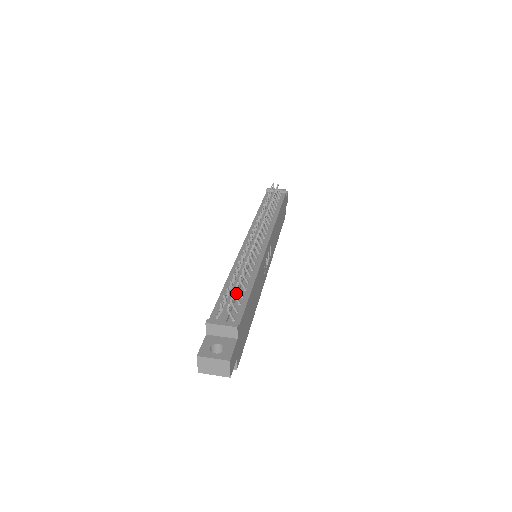
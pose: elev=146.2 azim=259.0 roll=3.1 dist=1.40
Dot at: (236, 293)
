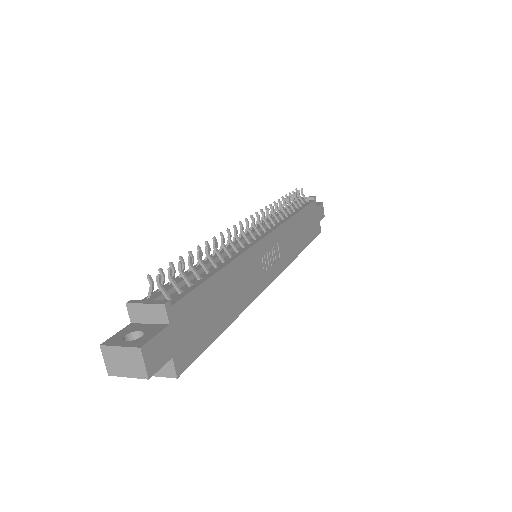
Dot at: (190, 274)
